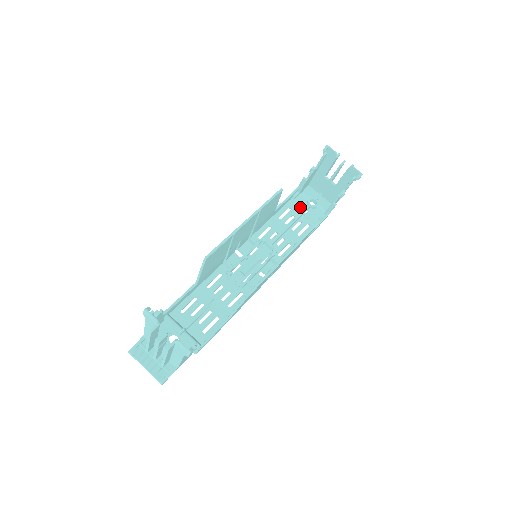
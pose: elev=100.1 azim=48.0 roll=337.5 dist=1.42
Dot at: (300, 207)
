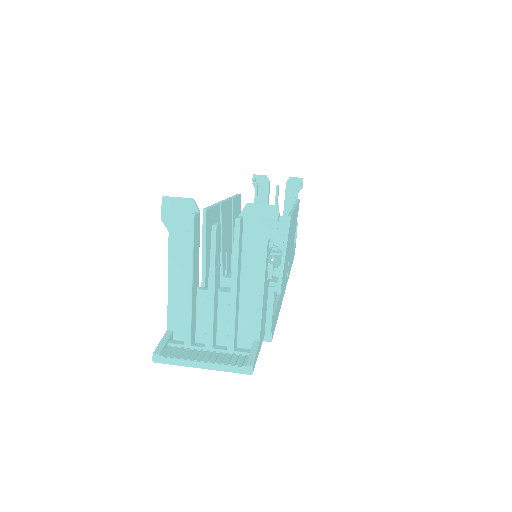
Dot at: occluded
